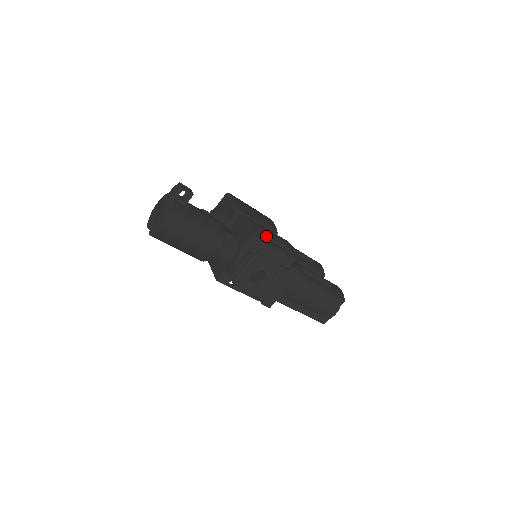
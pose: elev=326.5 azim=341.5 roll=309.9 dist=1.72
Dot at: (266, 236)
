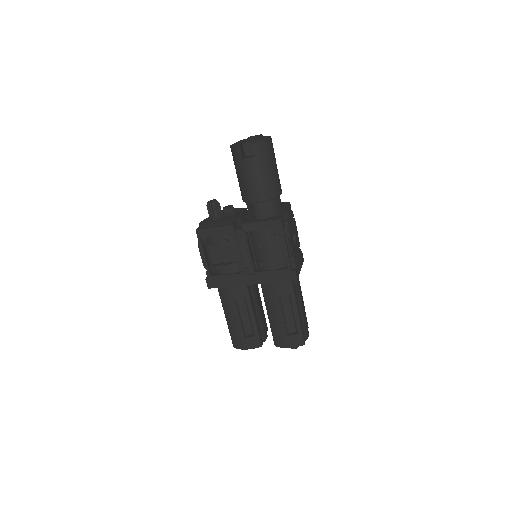
Dot at: occluded
